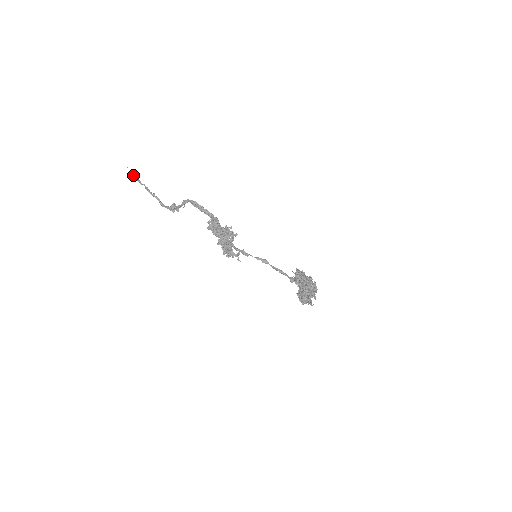
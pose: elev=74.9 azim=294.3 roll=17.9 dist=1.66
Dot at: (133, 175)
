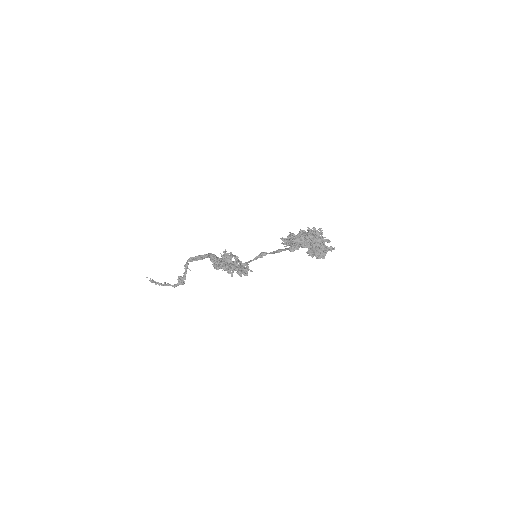
Dot at: (150, 281)
